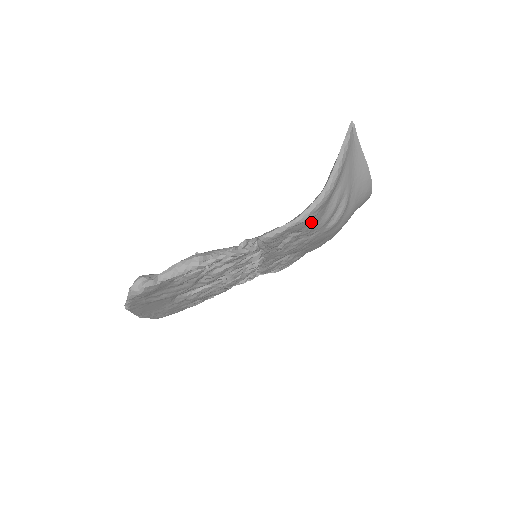
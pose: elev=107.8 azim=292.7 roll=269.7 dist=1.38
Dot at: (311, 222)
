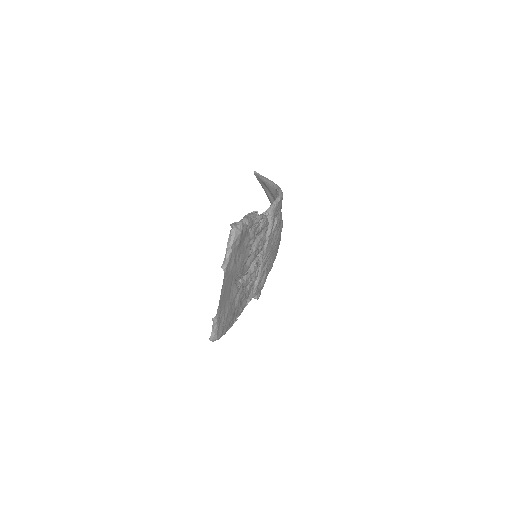
Dot at: (281, 207)
